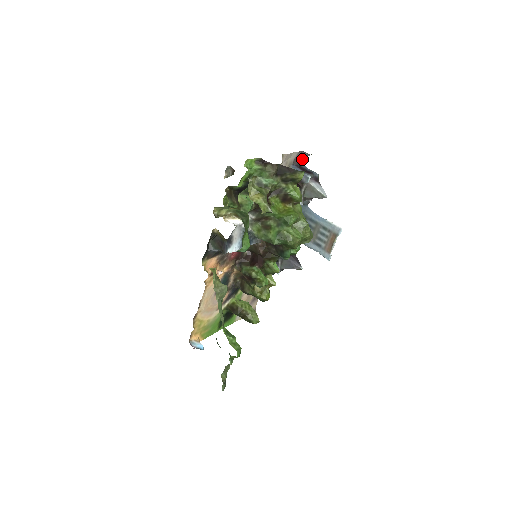
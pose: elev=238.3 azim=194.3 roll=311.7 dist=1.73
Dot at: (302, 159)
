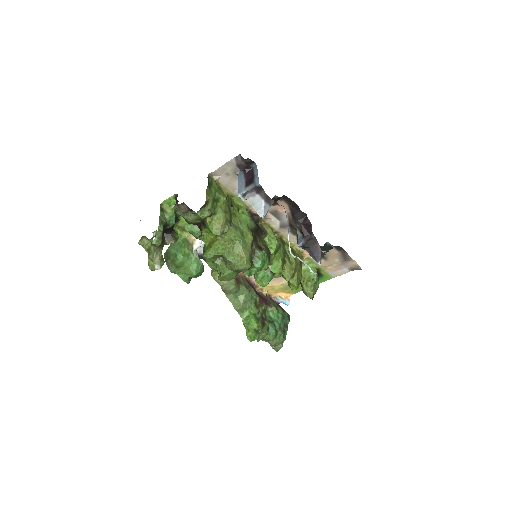
Dot at: (244, 163)
